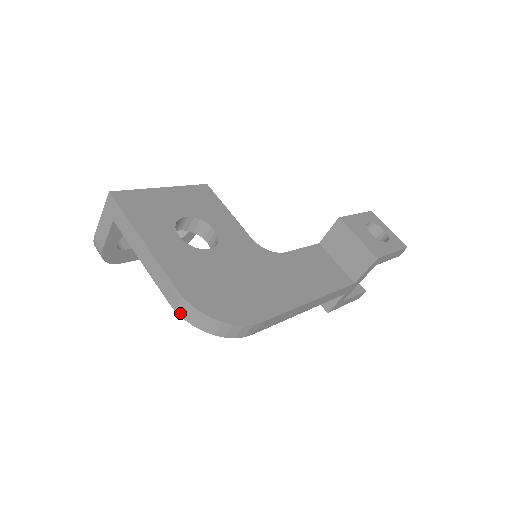
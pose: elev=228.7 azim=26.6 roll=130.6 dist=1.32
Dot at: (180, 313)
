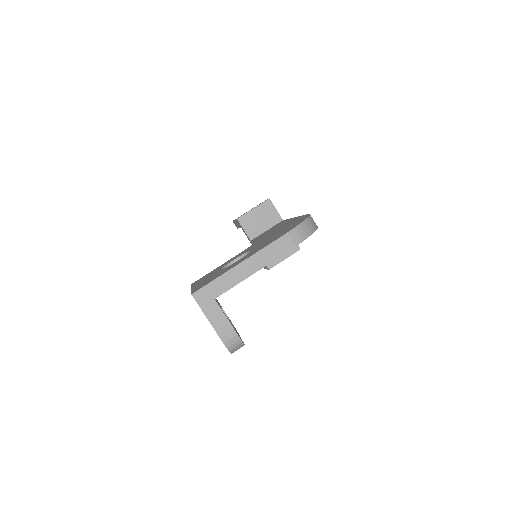
Dot at: (298, 242)
